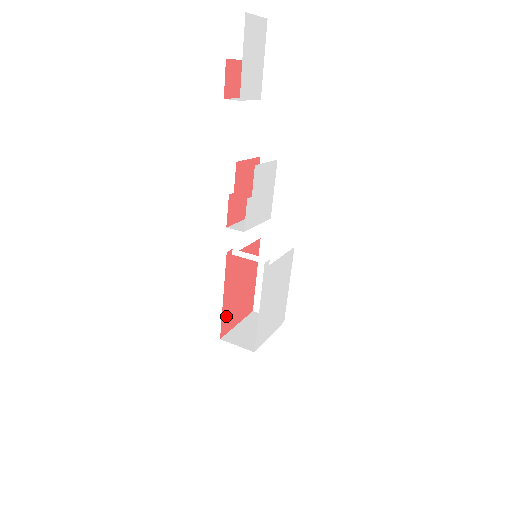
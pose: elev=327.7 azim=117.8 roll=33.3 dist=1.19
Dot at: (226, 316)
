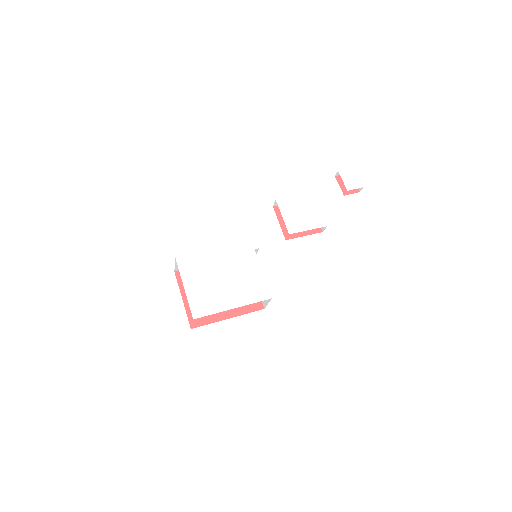
Dot at: occluded
